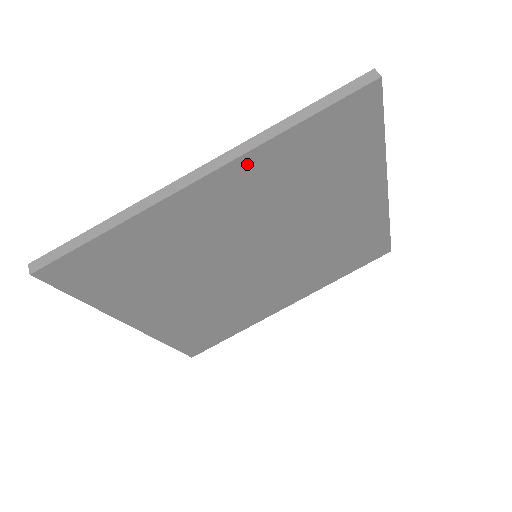
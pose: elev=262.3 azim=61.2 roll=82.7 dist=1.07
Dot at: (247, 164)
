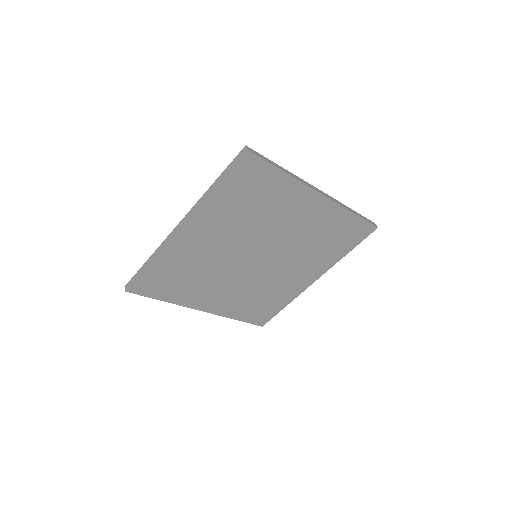
Dot at: (201, 214)
